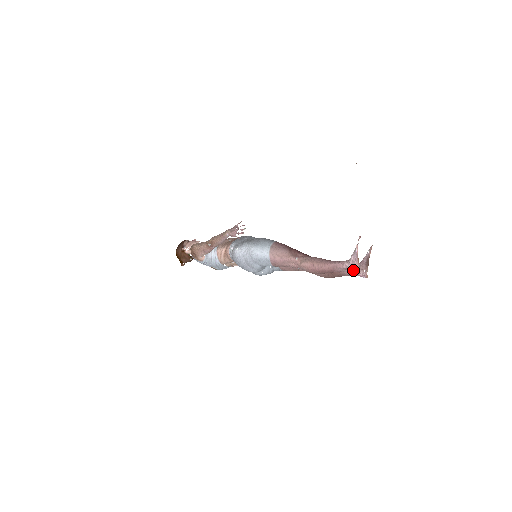
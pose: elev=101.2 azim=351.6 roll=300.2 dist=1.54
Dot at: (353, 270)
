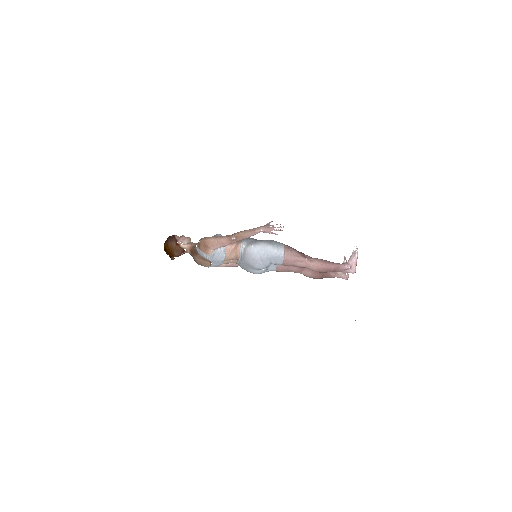
Dot at: (351, 270)
